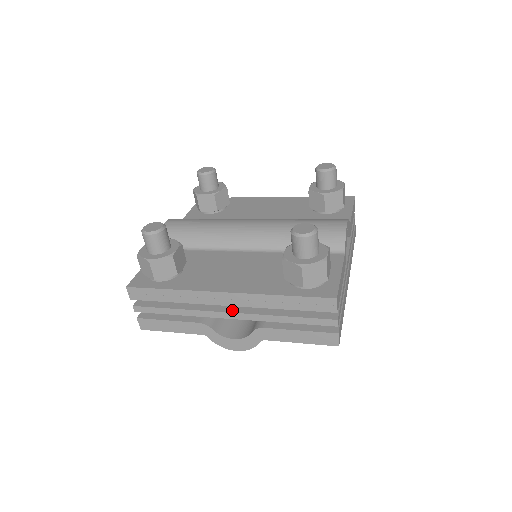
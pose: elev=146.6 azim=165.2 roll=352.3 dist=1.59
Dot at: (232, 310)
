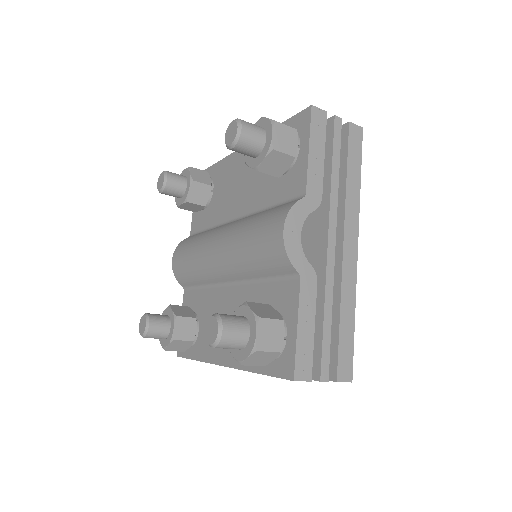
Dot at: occluded
